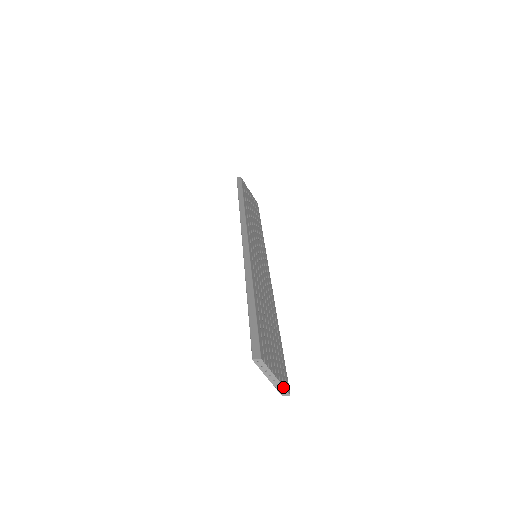
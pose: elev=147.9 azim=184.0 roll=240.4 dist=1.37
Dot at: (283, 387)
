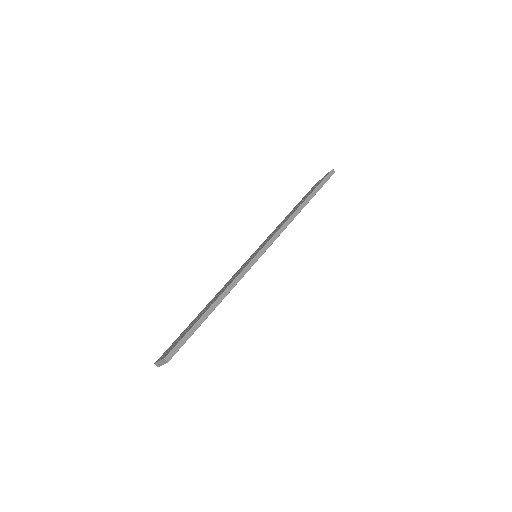
Dot at: occluded
